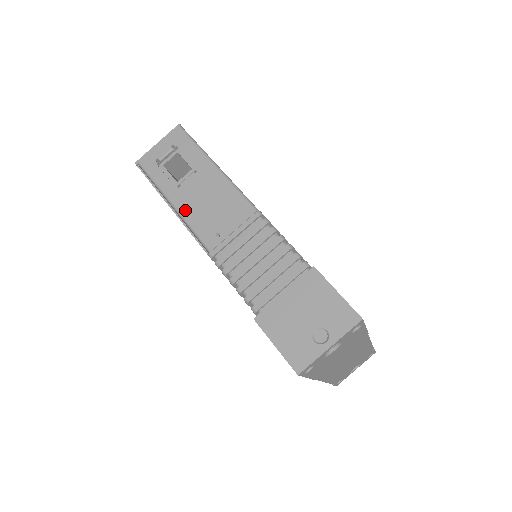
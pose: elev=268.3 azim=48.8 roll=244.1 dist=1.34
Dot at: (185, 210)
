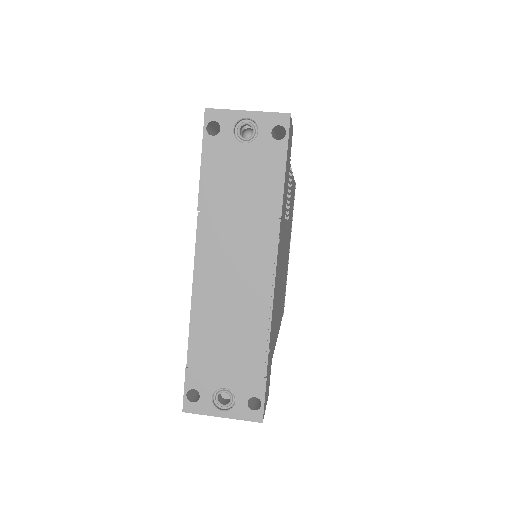
Dot at: occluded
